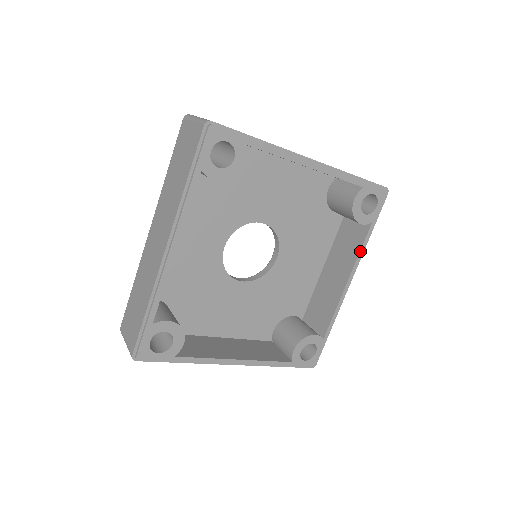
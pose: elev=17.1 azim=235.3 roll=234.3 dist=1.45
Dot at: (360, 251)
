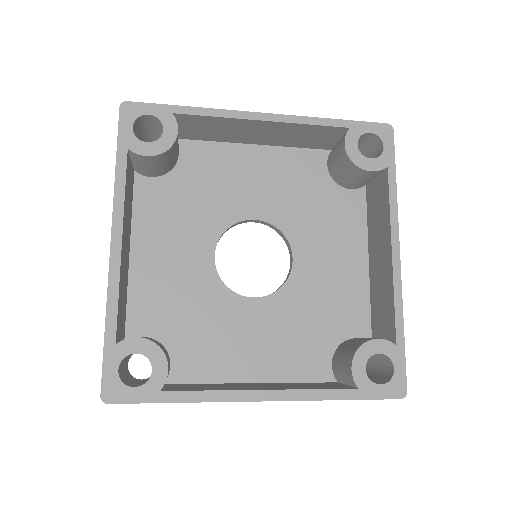
Dot at: (389, 206)
